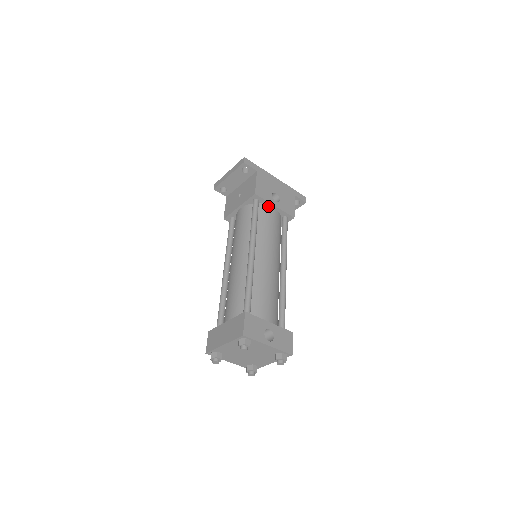
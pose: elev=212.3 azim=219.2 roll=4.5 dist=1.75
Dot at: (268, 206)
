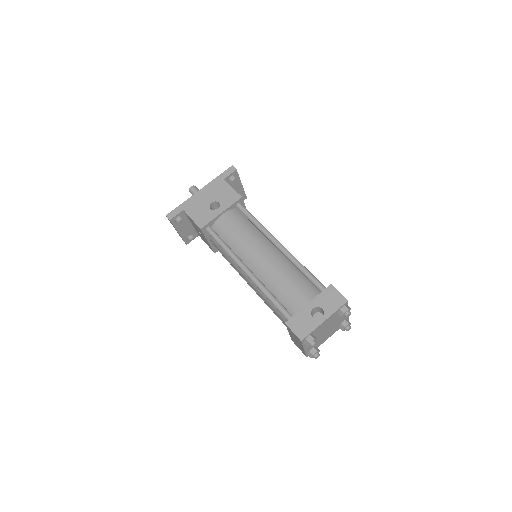
Dot at: (218, 220)
